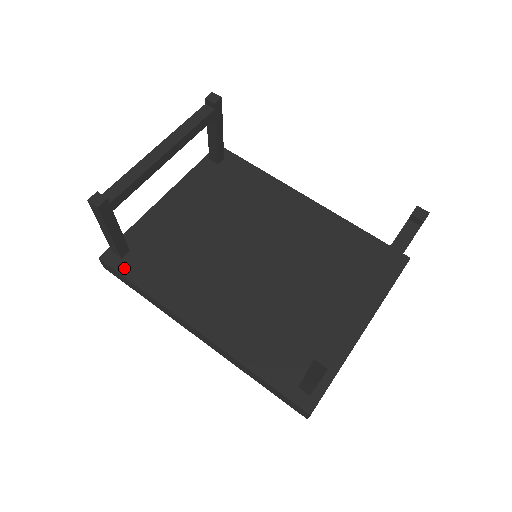
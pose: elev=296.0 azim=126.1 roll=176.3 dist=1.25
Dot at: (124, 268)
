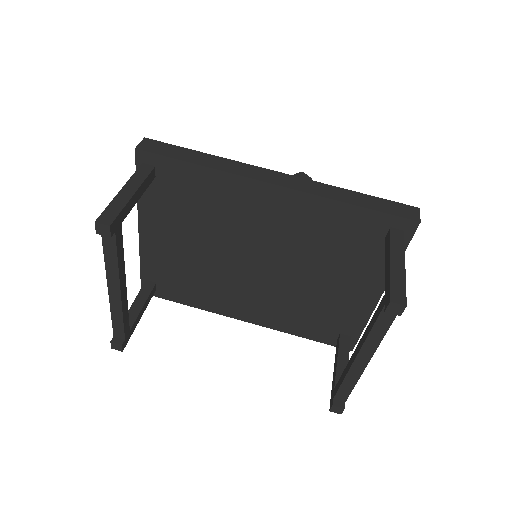
Dot at: (164, 295)
